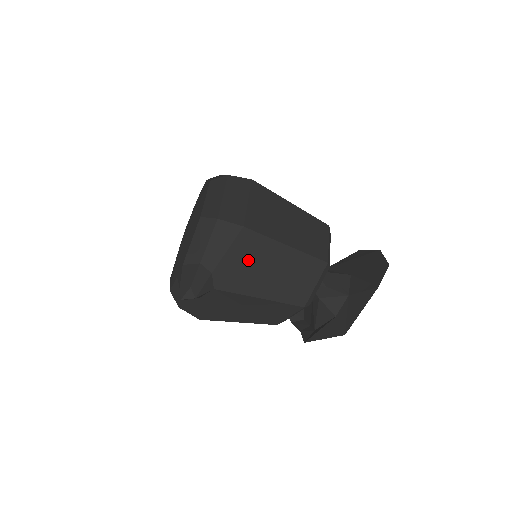
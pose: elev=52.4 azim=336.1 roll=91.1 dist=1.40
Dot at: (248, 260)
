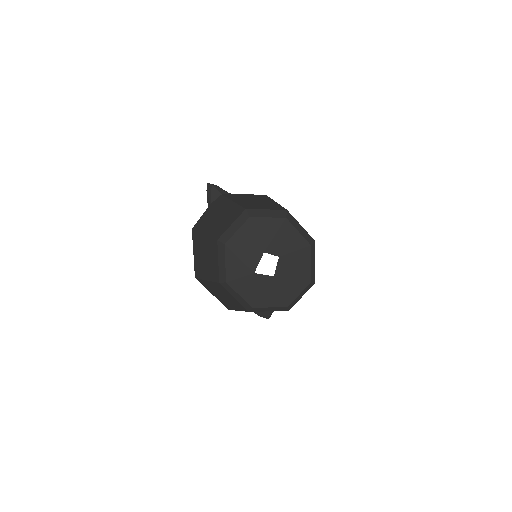
Dot at: (250, 197)
